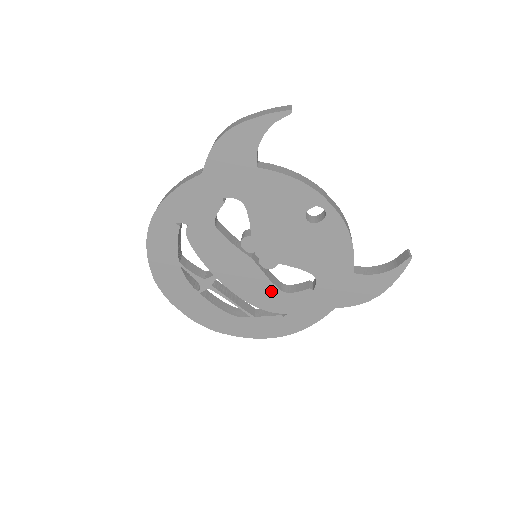
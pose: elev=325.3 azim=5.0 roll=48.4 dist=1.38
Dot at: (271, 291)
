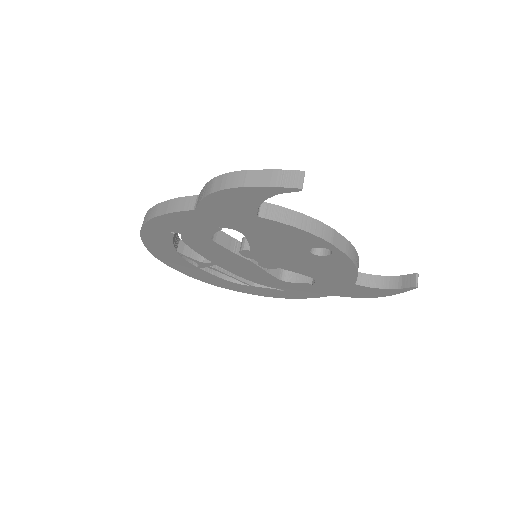
Dot at: (270, 278)
